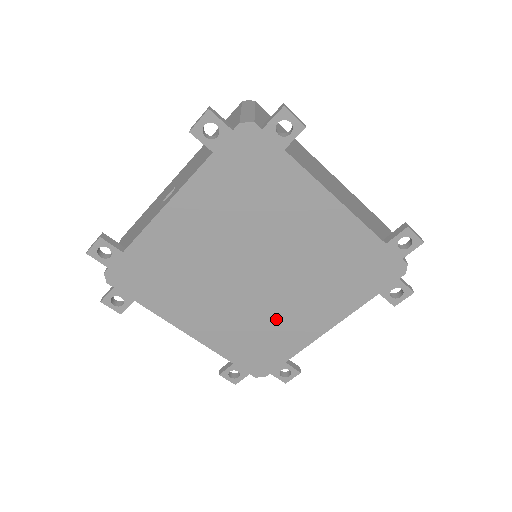
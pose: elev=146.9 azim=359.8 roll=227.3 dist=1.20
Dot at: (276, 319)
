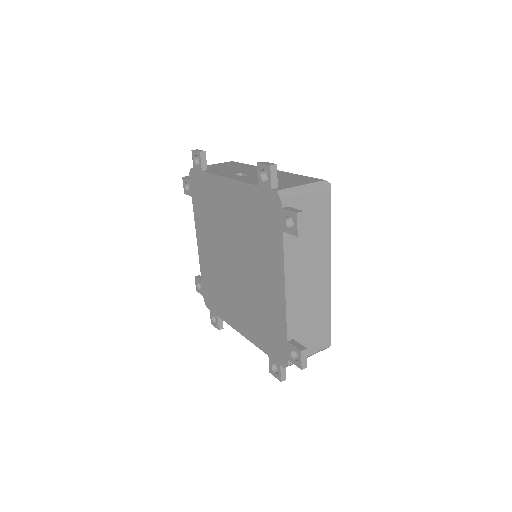
Dot at: (227, 293)
